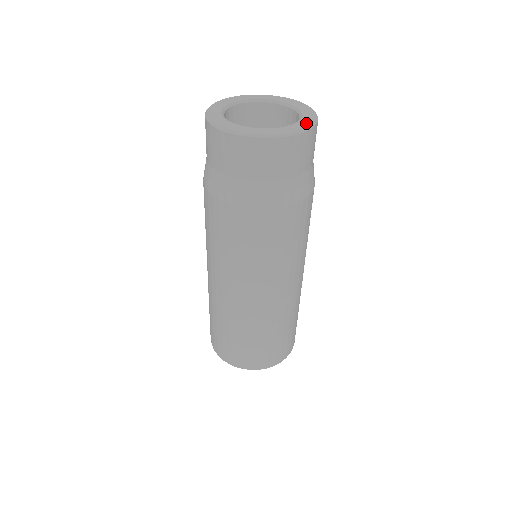
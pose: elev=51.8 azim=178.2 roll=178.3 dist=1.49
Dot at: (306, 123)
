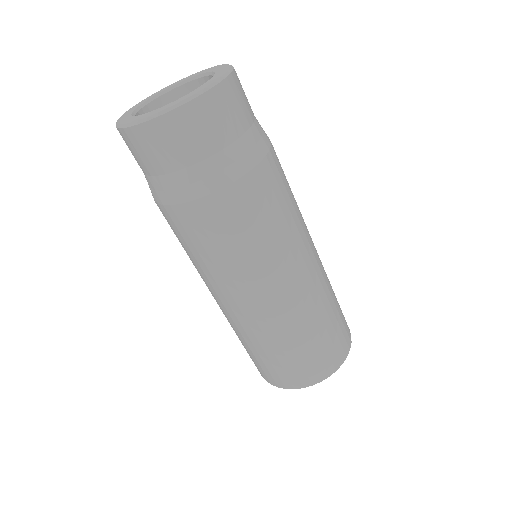
Dot at: (220, 66)
